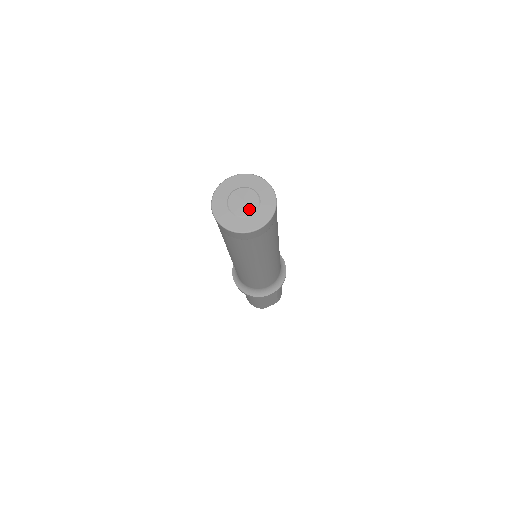
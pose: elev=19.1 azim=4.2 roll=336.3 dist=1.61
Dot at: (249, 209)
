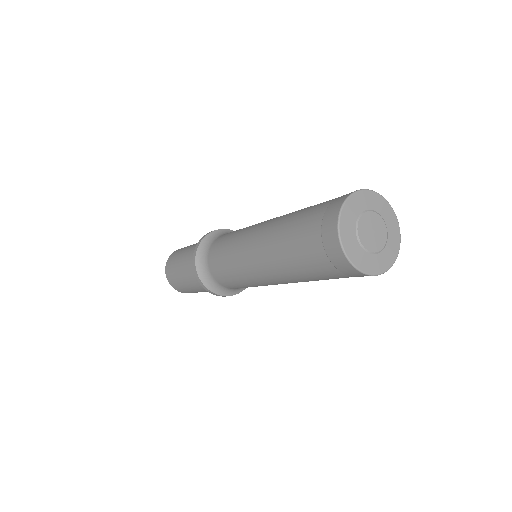
Dot at: (381, 239)
